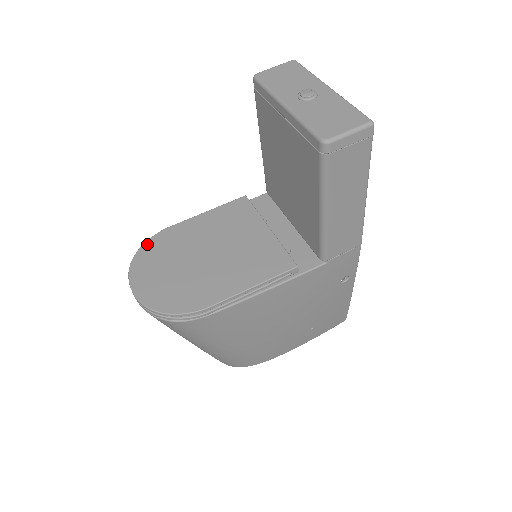
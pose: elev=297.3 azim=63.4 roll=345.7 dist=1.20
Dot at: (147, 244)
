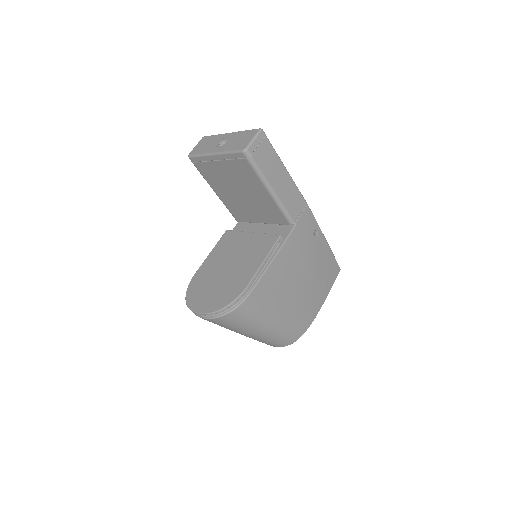
Dot at: (188, 290)
